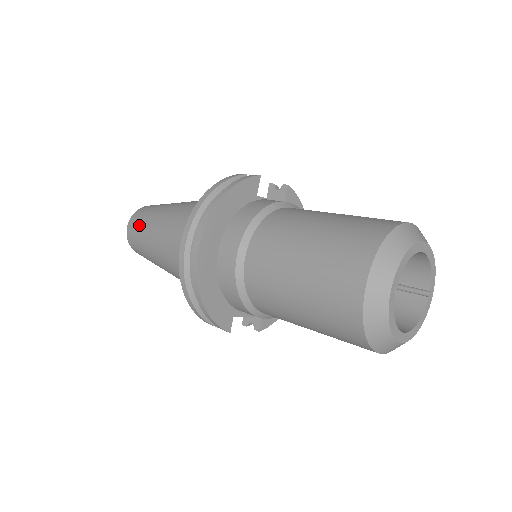
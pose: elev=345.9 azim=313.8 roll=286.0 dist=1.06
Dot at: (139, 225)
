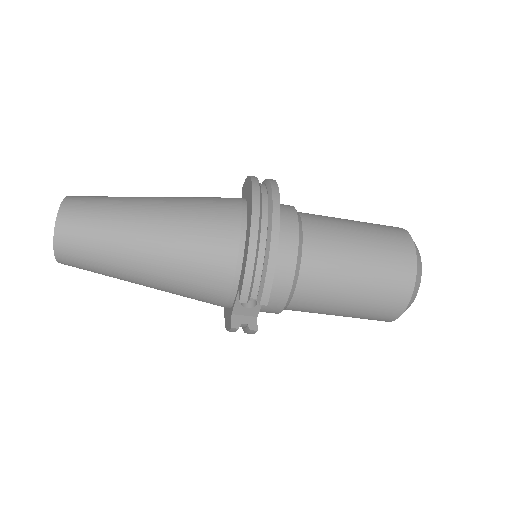
Dot at: (98, 202)
